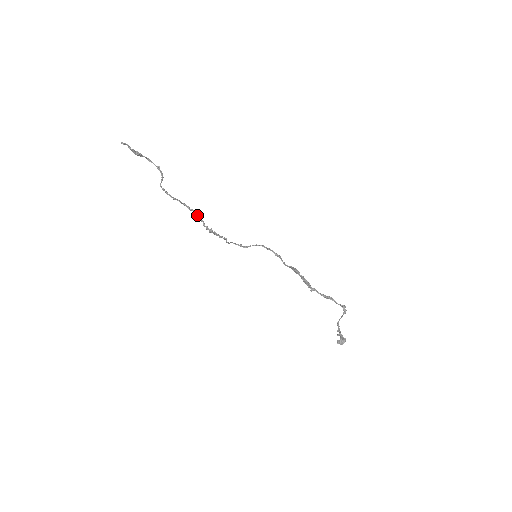
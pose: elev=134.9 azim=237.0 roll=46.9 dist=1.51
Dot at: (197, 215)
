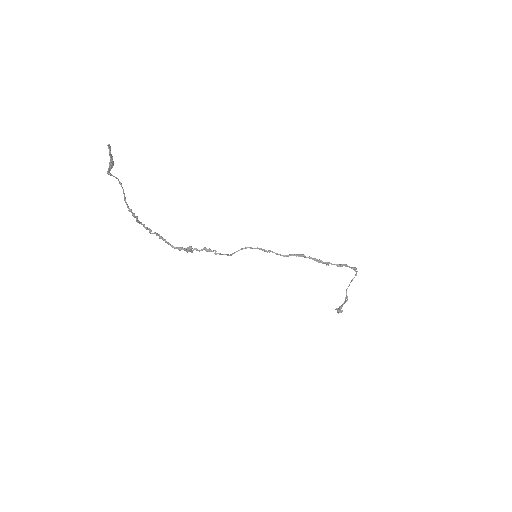
Dot at: (162, 237)
